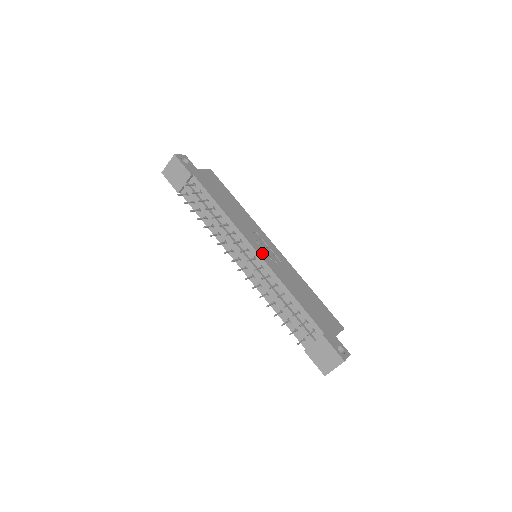
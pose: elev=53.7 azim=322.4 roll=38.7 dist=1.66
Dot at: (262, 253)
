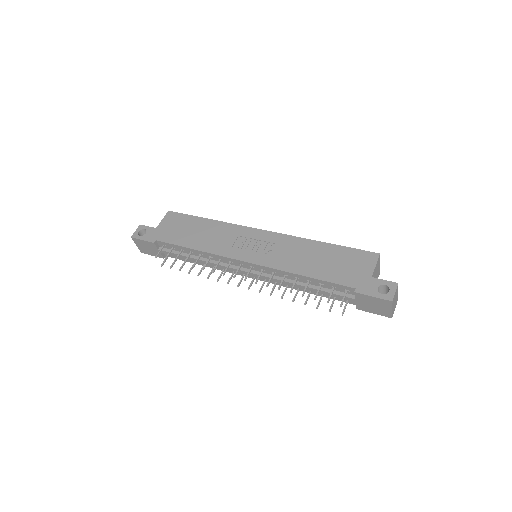
Dot at: (253, 257)
